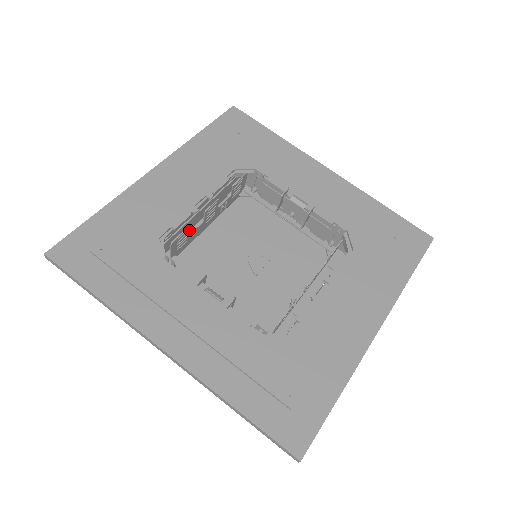
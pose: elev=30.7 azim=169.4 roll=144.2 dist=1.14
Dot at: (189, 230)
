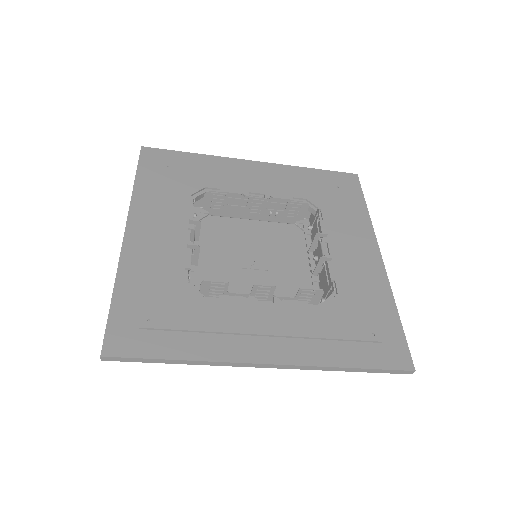
Dot at: occluded
